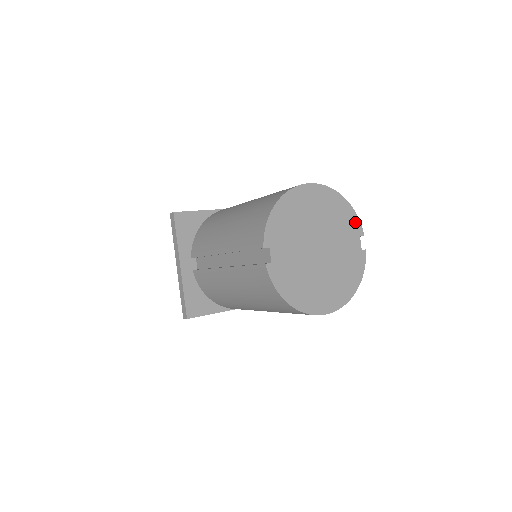
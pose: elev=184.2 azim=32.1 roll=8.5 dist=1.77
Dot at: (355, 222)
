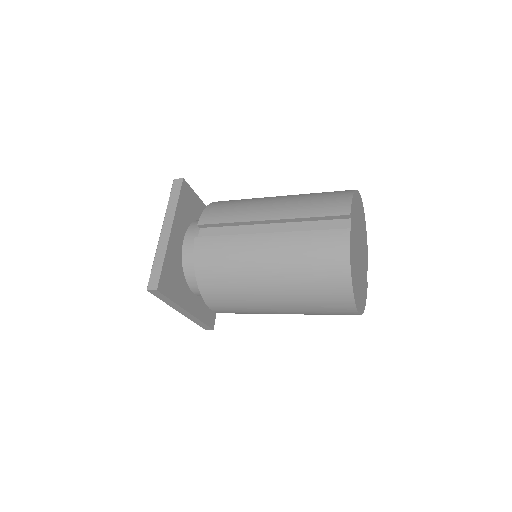
Dot at: (367, 255)
